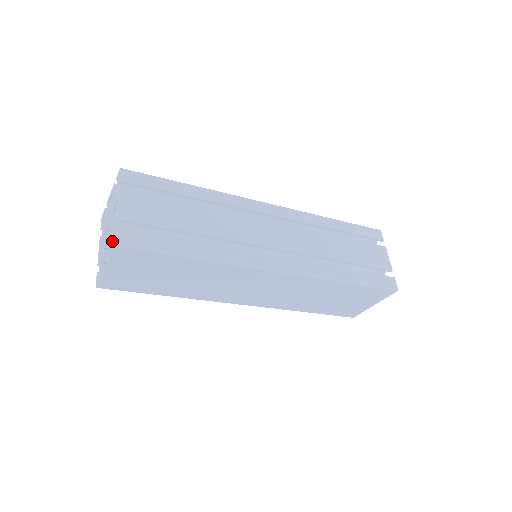
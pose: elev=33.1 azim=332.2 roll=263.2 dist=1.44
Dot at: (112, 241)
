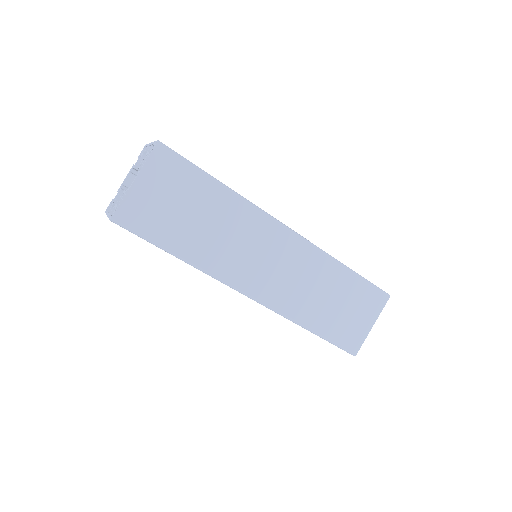
Dot at: (148, 154)
